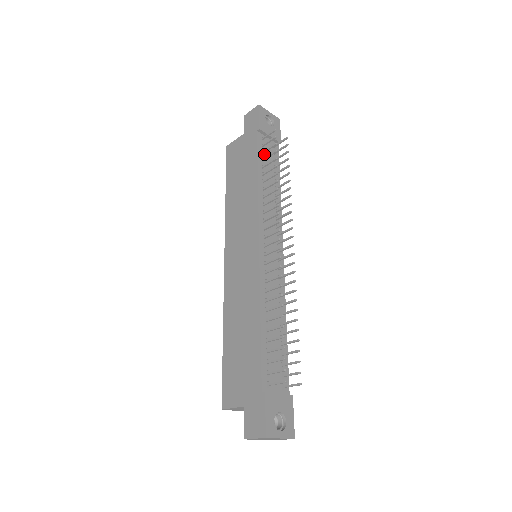
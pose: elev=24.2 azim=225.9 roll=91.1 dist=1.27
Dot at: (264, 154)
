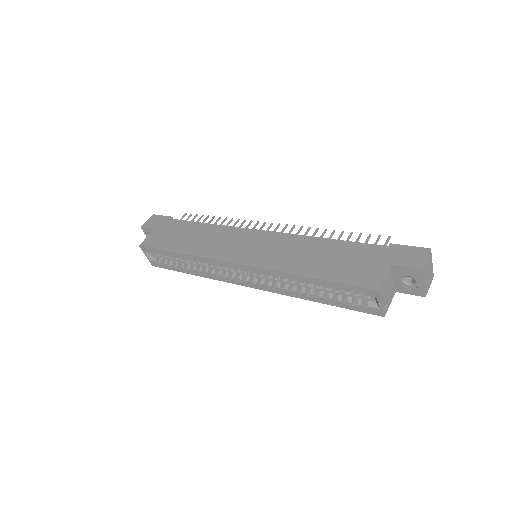
Dot at: occluded
